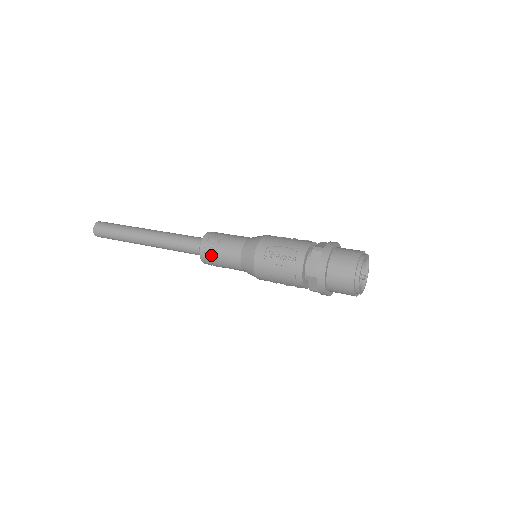
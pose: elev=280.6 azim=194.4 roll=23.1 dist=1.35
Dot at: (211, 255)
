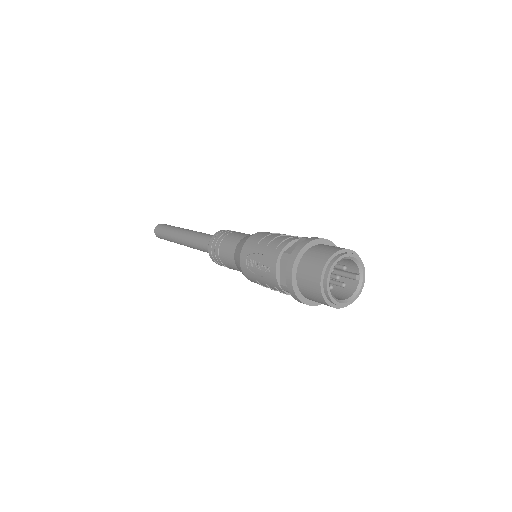
Dot at: (218, 261)
